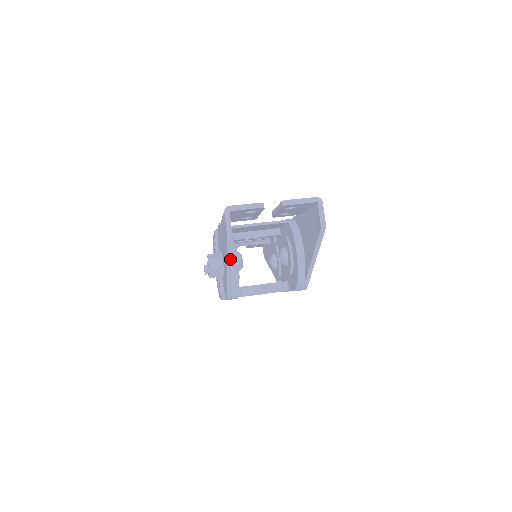
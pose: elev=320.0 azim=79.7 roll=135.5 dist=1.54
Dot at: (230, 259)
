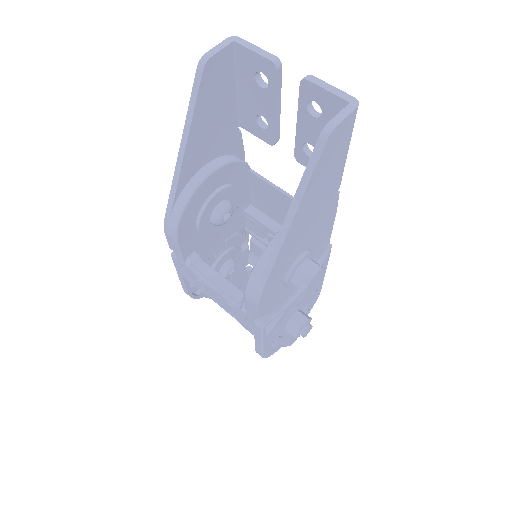
Dot at: (190, 119)
